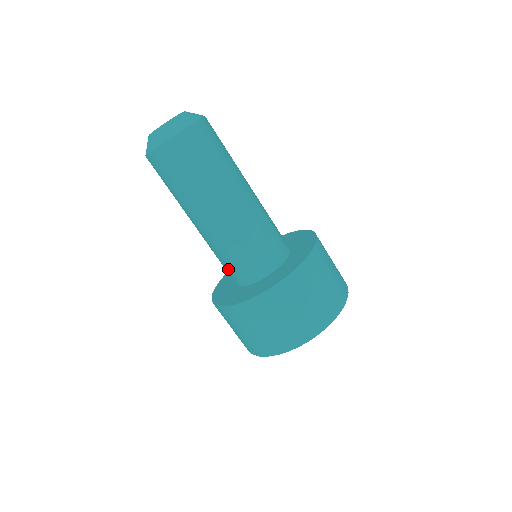
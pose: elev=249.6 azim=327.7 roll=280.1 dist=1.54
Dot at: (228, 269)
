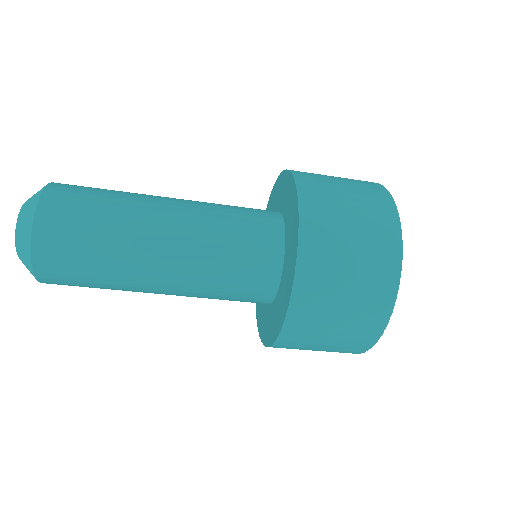
Dot at: (242, 296)
